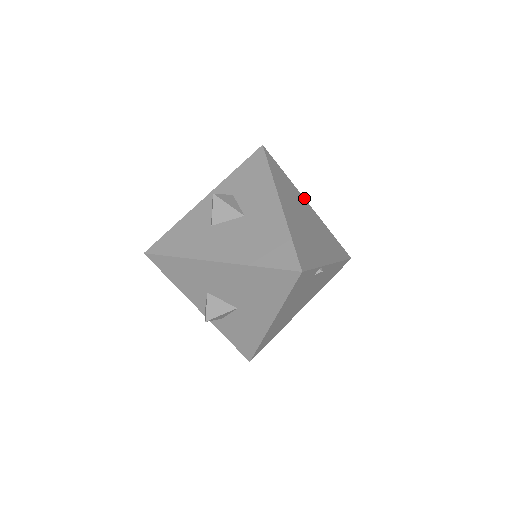
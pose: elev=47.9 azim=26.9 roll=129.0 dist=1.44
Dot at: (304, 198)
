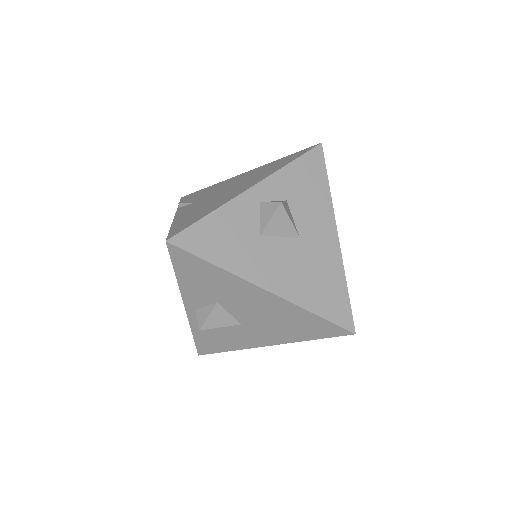
Dot at: occluded
